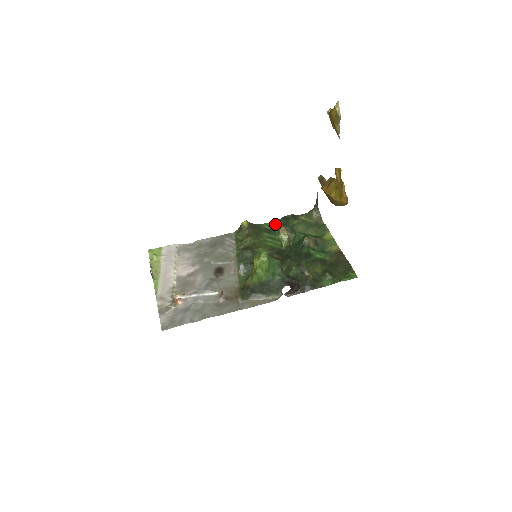
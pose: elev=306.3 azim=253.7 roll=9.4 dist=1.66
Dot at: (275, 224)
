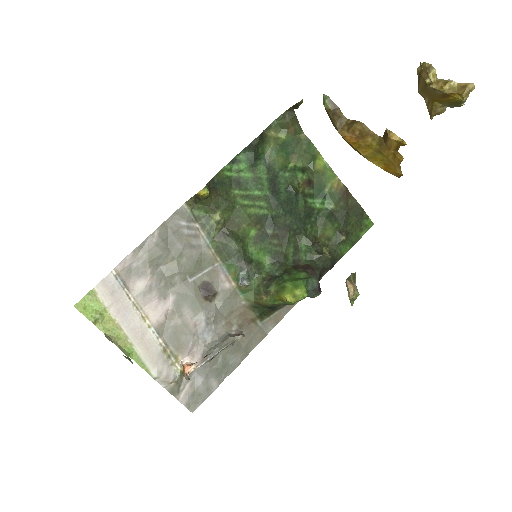
Dot at: (240, 164)
